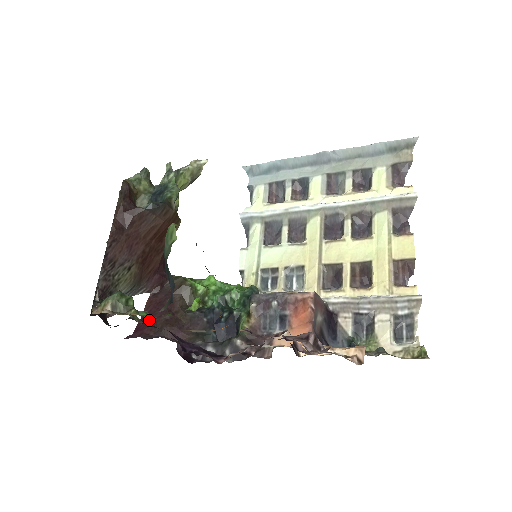
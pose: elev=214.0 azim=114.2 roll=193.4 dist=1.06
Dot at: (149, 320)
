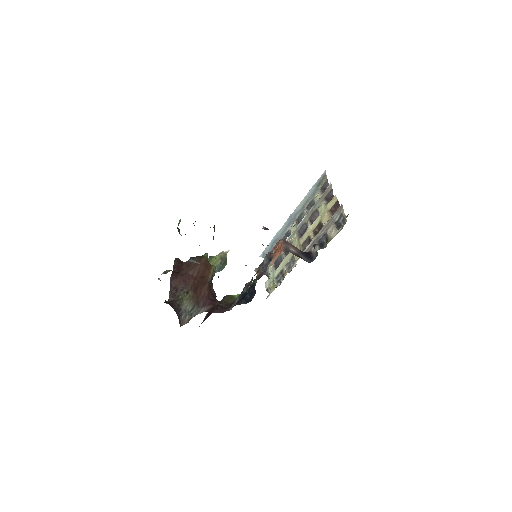
Dot at: occluded
